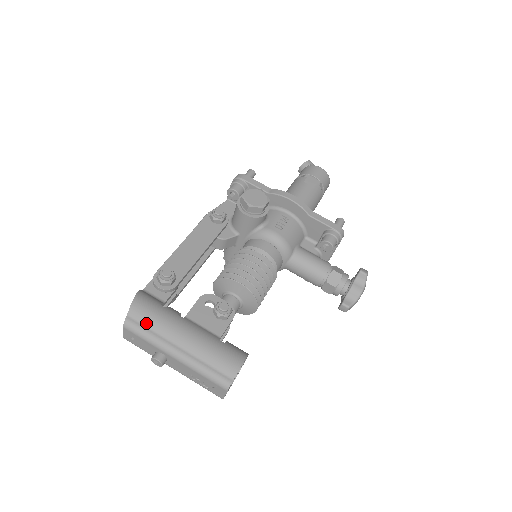
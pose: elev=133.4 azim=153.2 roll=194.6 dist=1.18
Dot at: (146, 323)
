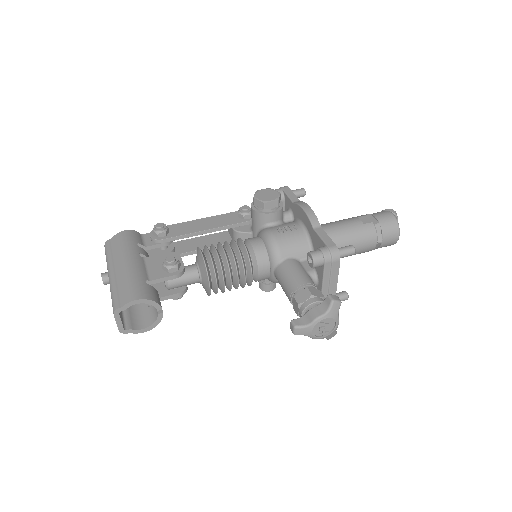
Dot at: (114, 247)
